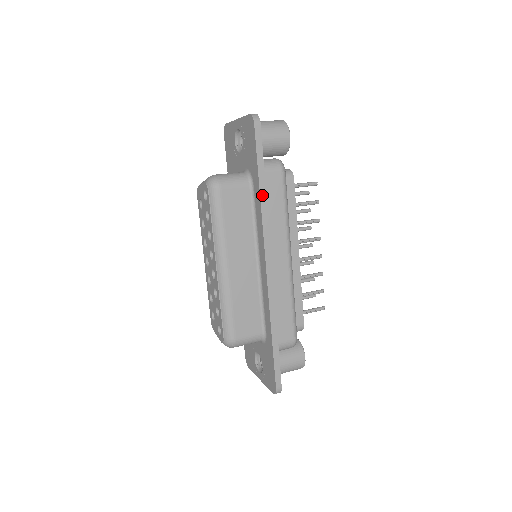
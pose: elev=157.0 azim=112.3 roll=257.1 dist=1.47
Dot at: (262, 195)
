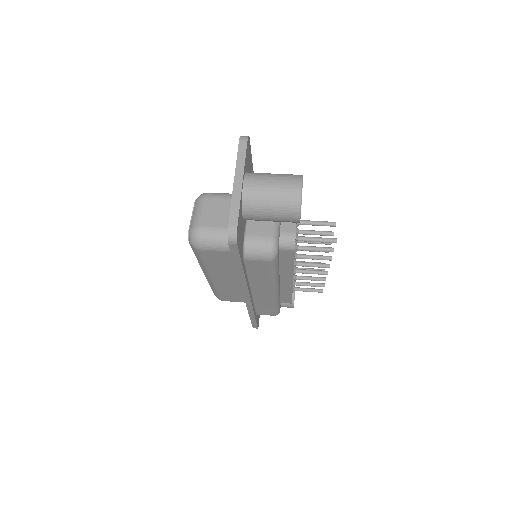
Dot at: (240, 275)
